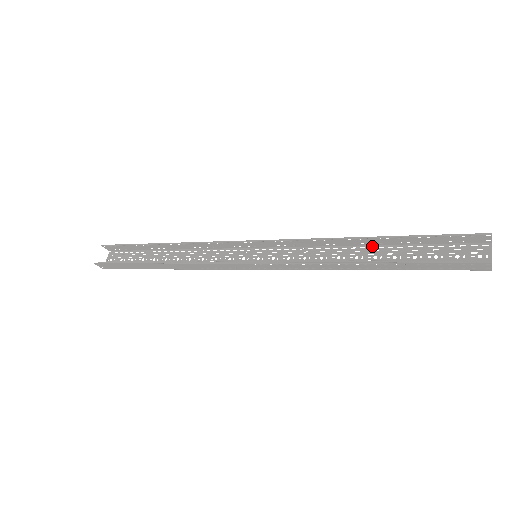
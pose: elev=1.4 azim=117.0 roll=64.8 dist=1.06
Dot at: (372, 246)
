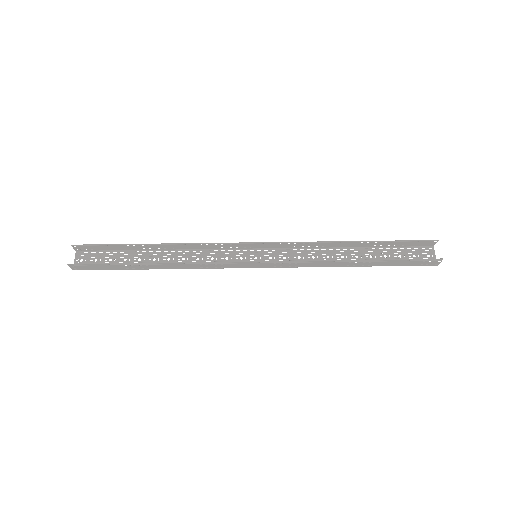
Dot at: (352, 248)
